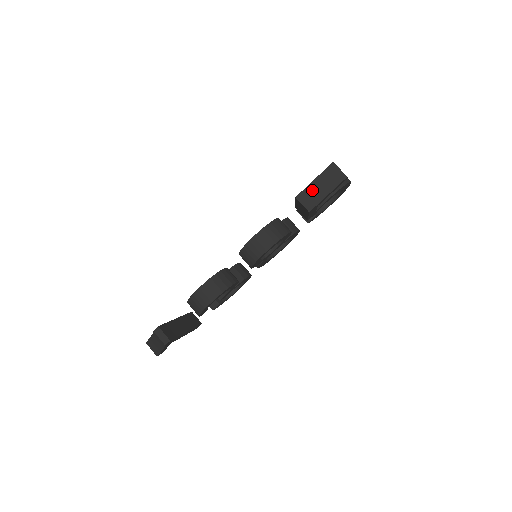
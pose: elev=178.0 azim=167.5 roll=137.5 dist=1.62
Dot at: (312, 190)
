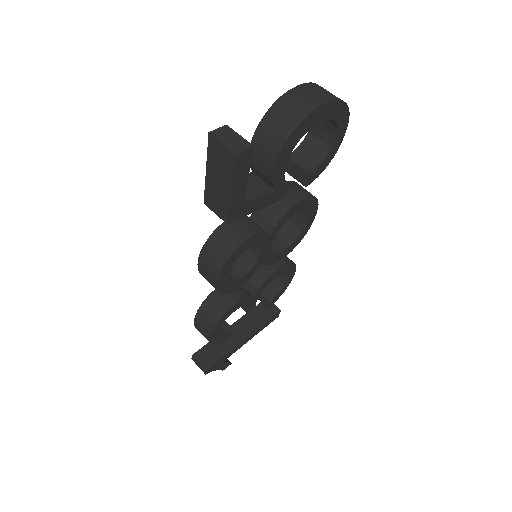
Dot at: (212, 188)
